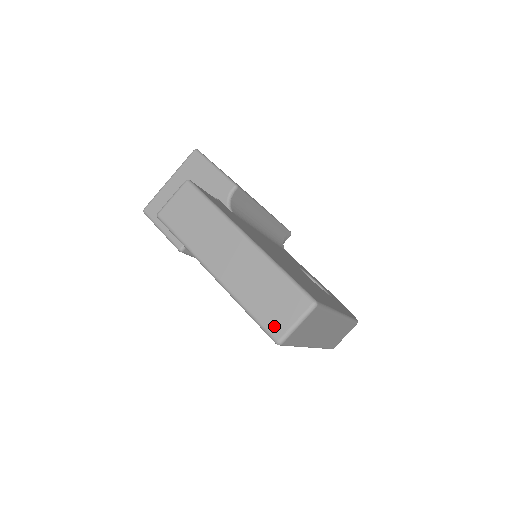
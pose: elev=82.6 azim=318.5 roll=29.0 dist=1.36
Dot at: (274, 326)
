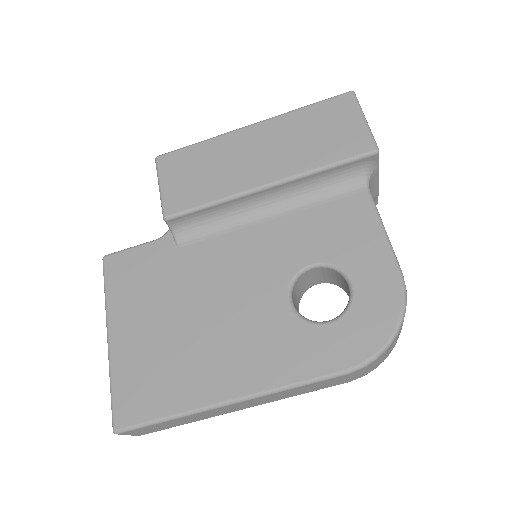
Dot at: occluded
